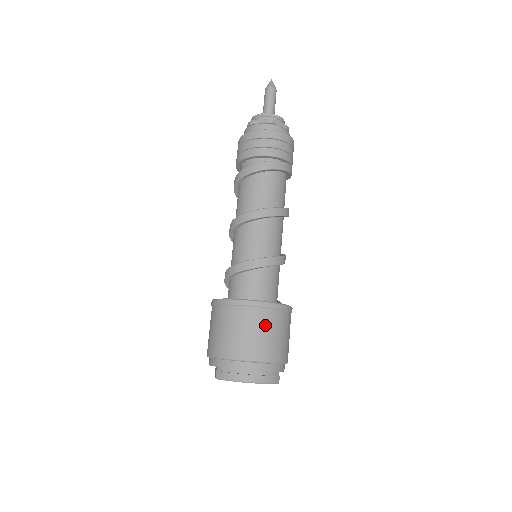
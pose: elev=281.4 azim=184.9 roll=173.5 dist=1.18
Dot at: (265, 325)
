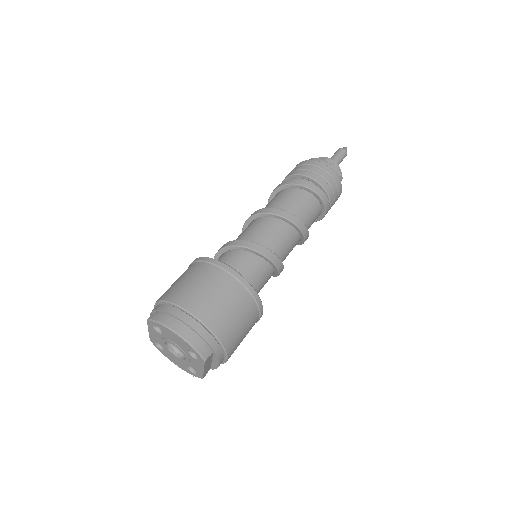
Dot at: (225, 292)
